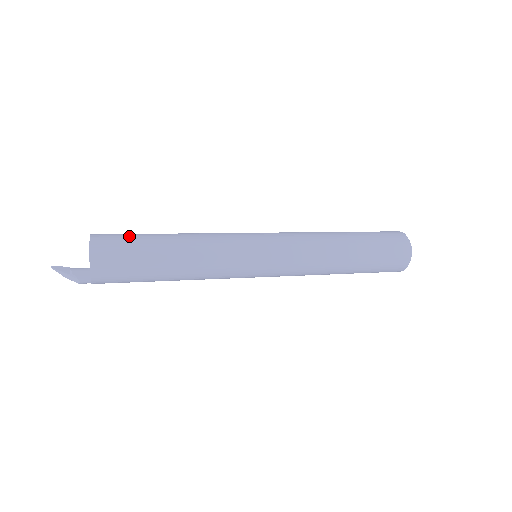
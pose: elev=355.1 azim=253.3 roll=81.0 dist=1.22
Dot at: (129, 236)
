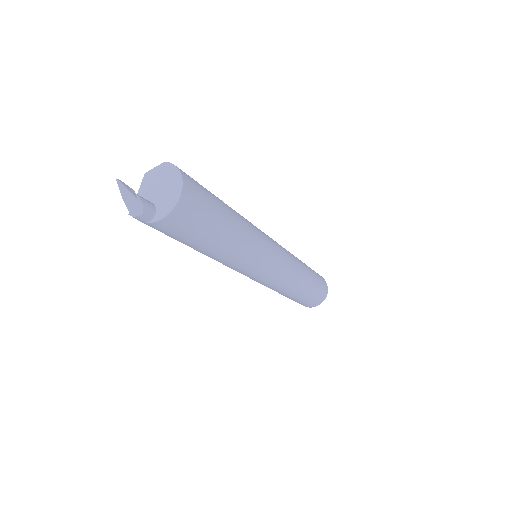
Dot at: occluded
